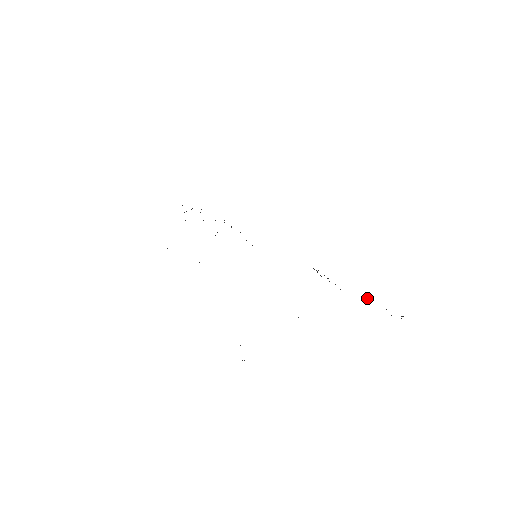
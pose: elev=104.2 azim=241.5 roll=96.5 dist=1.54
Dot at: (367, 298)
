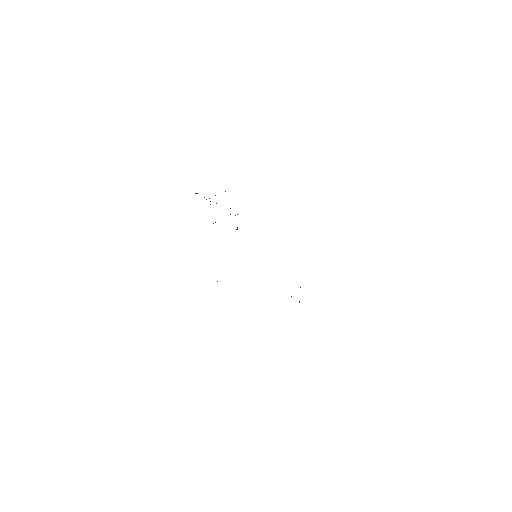
Dot at: occluded
